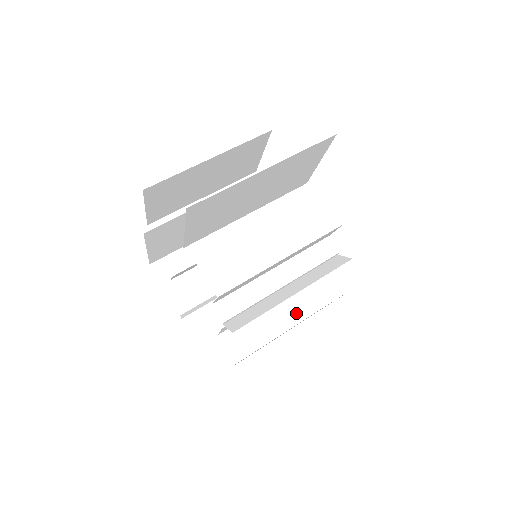
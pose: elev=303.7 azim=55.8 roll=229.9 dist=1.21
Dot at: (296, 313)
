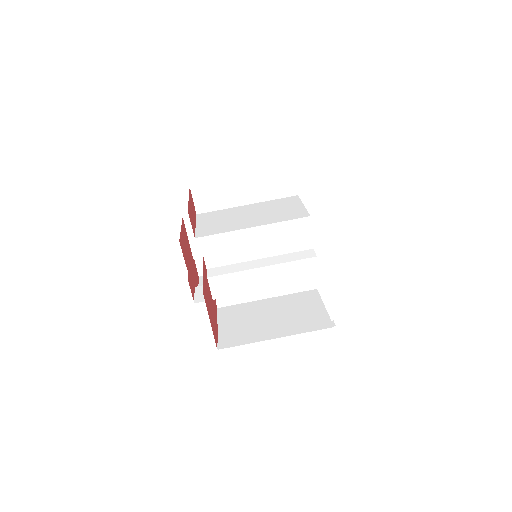
Dot at: occluded
